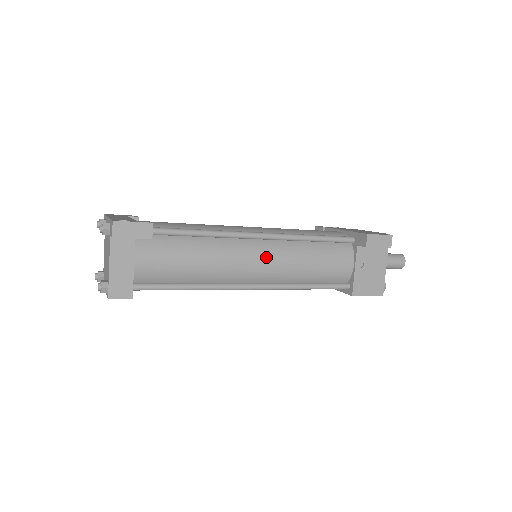
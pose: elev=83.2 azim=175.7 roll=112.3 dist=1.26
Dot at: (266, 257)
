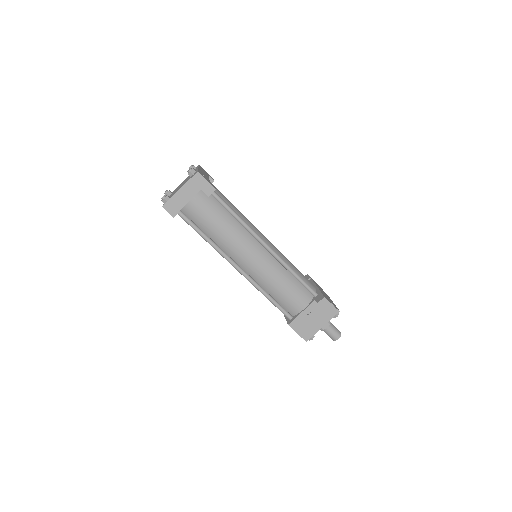
Dot at: (259, 259)
